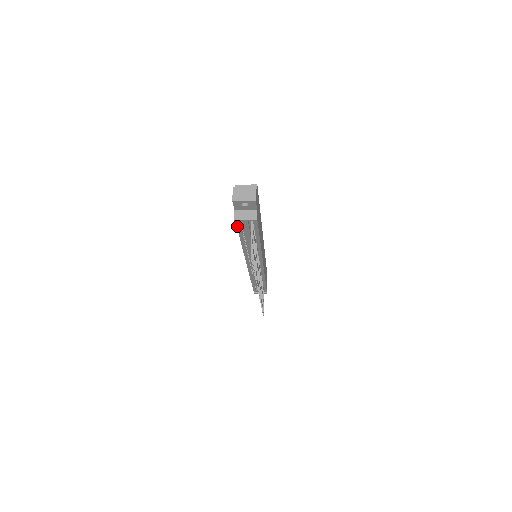
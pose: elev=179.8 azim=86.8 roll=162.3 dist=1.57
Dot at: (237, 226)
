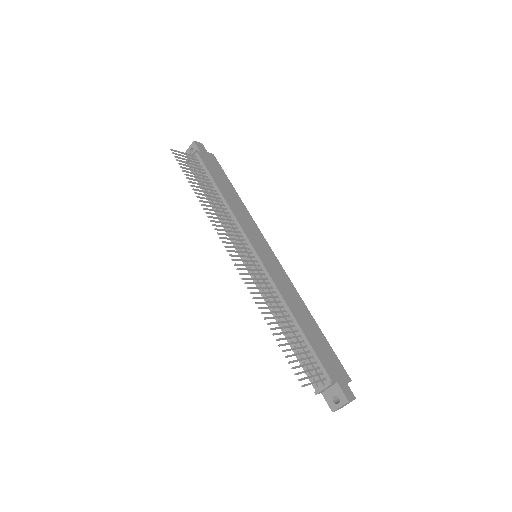
Dot at: occluded
